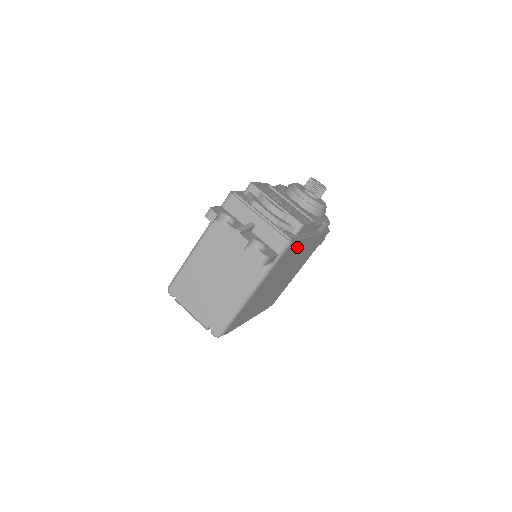
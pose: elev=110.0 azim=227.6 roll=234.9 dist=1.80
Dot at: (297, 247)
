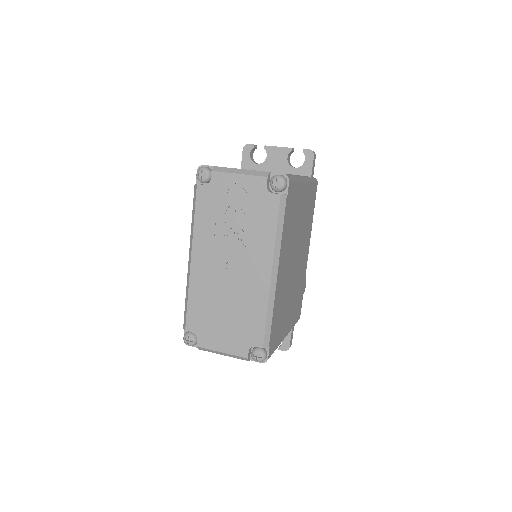
Dot at: (310, 219)
